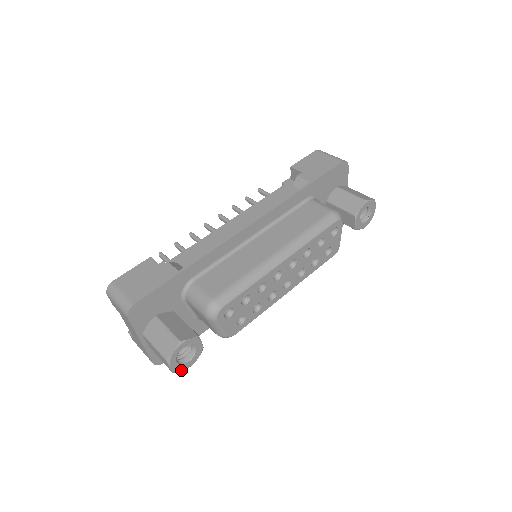
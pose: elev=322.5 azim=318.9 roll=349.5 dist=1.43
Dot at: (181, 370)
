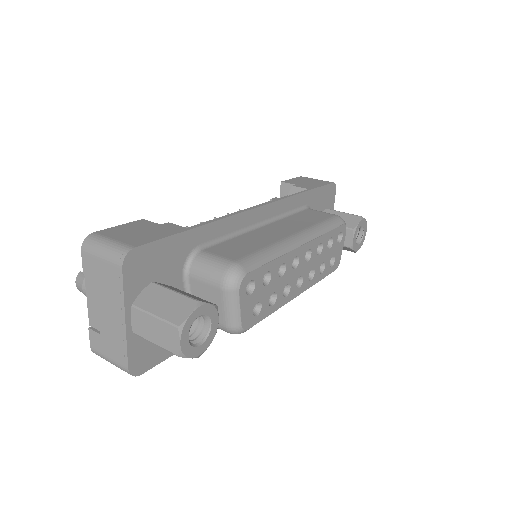
Dot at: (189, 356)
